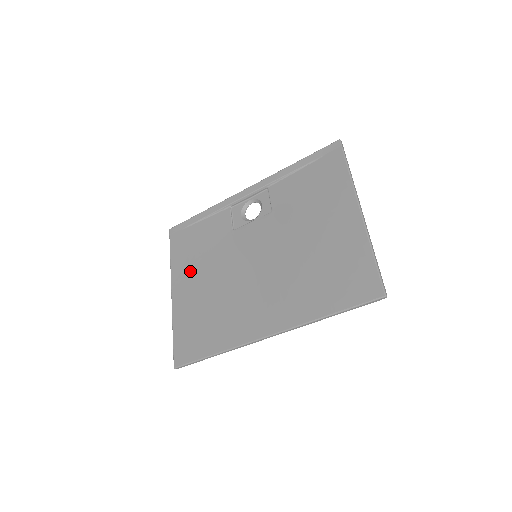
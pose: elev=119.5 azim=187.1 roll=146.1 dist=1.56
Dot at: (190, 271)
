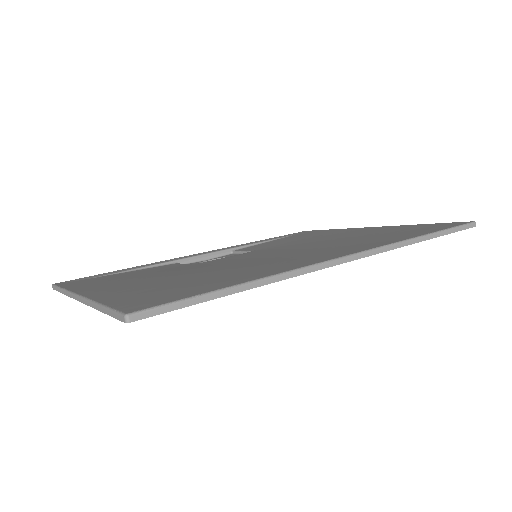
Dot at: (122, 281)
